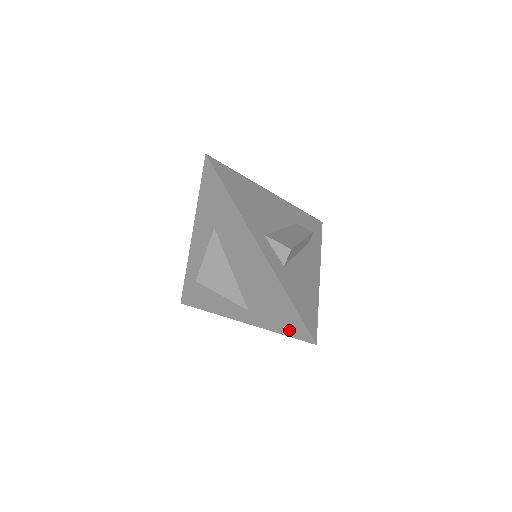
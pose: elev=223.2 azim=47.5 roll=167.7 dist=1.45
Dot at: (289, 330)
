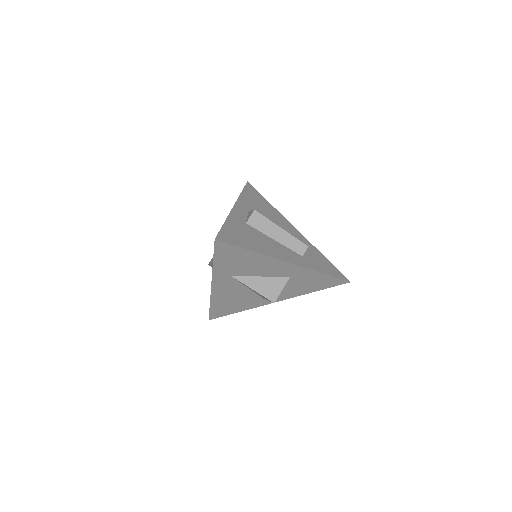
Dot at: occluded
